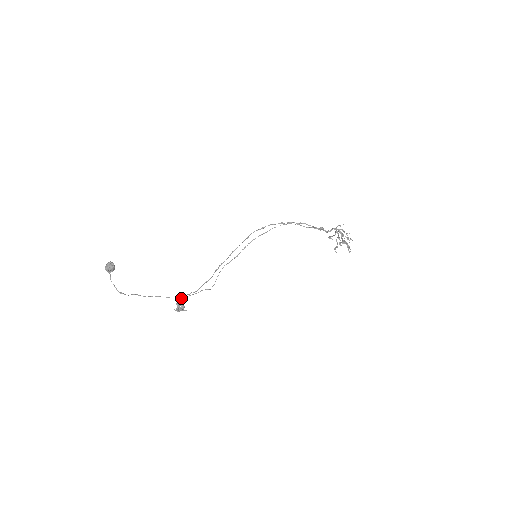
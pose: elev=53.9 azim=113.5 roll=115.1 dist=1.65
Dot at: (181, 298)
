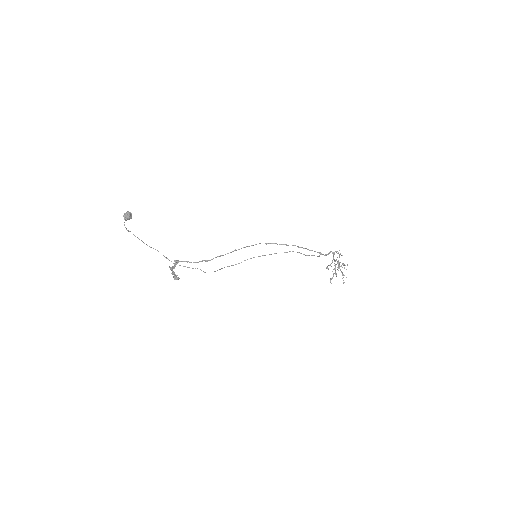
Dot at: (178, 261)
